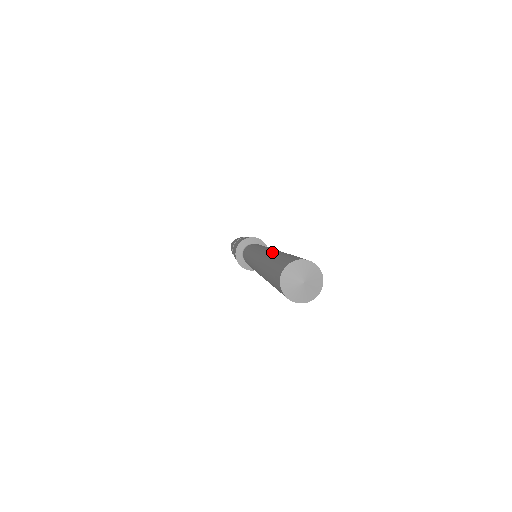
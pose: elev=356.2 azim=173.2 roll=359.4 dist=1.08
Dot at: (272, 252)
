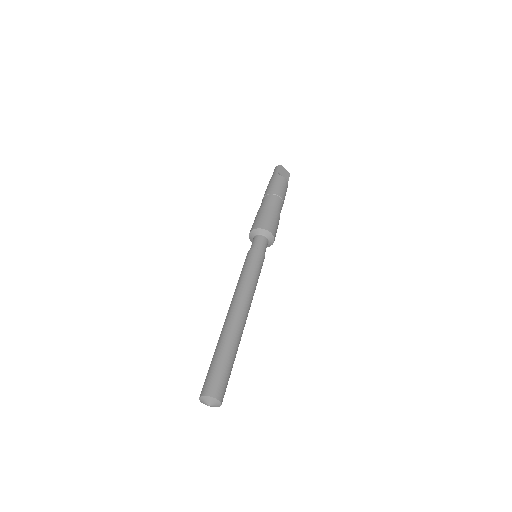
Dot at: (232, 334)
